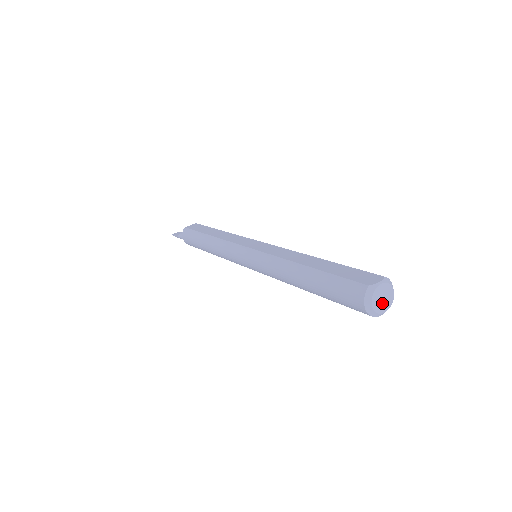
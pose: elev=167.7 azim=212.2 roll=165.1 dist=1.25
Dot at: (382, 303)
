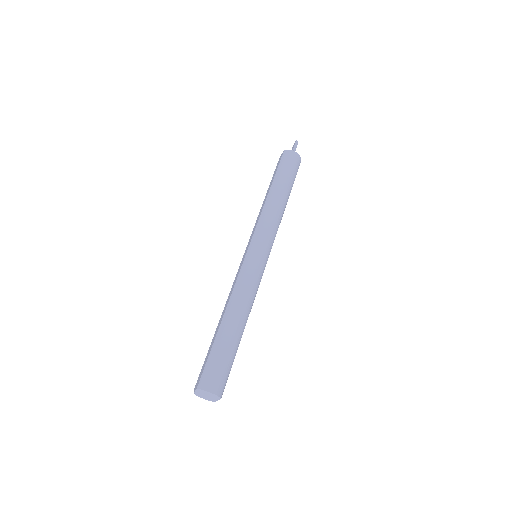
Dot at: (208, 399)
